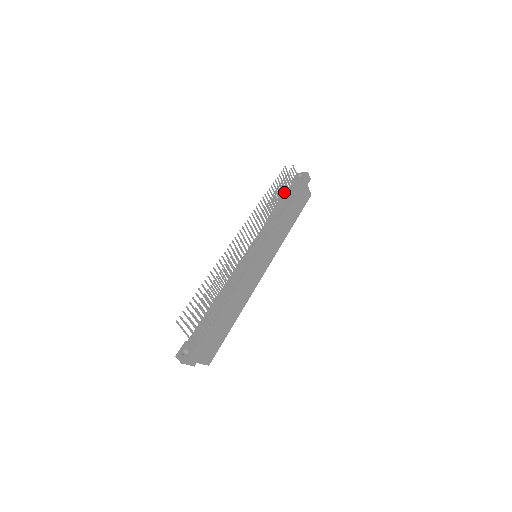
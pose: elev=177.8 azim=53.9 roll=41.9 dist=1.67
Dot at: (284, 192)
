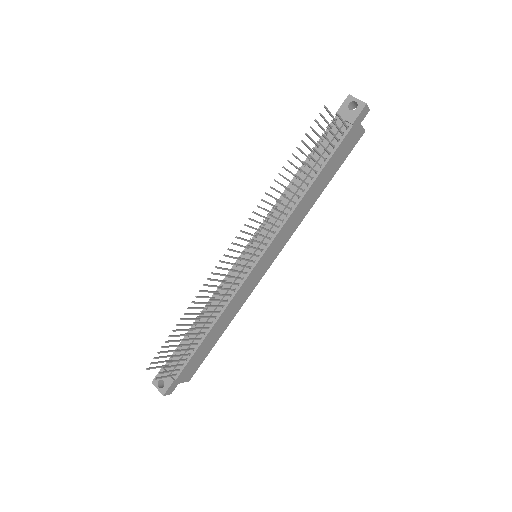
Dot at: (317, 144)
